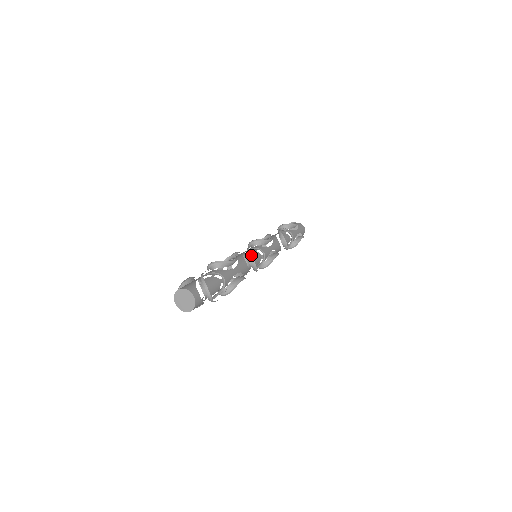
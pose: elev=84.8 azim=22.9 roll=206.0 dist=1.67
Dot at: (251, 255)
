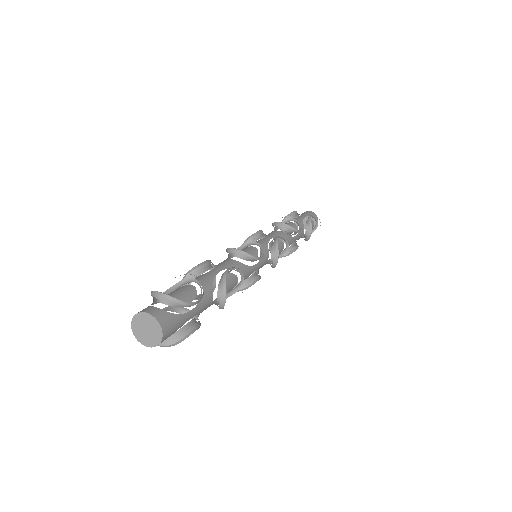
Dot at: (230, 248)
